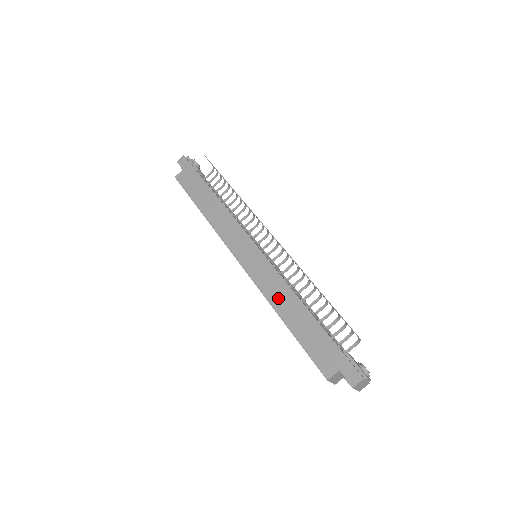
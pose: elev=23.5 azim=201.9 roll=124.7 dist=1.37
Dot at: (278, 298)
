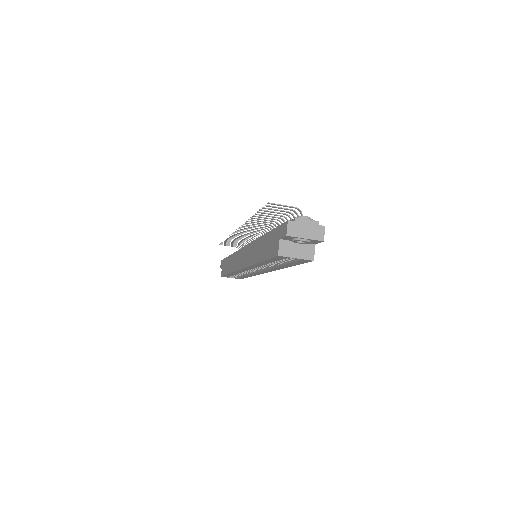
Dot at: (254, 255)
